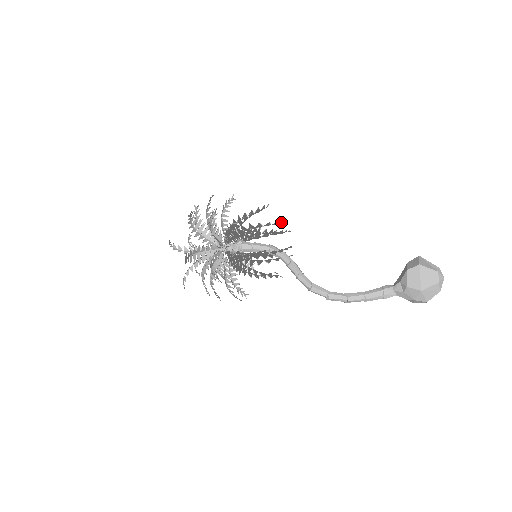
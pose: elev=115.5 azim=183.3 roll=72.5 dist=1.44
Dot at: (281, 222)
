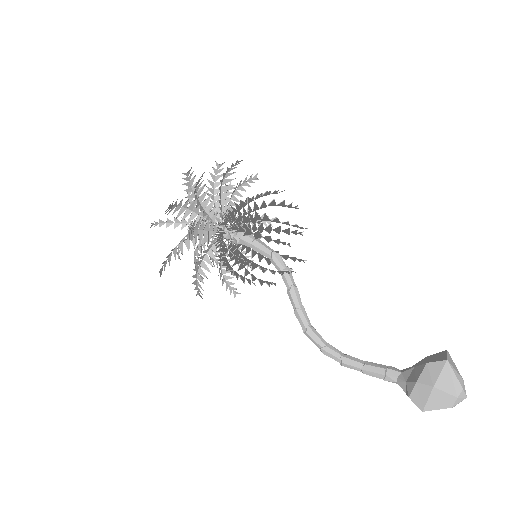
Dot at: (284, 242)
